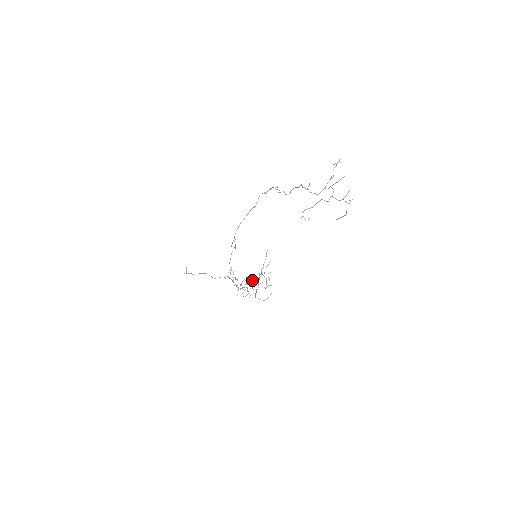
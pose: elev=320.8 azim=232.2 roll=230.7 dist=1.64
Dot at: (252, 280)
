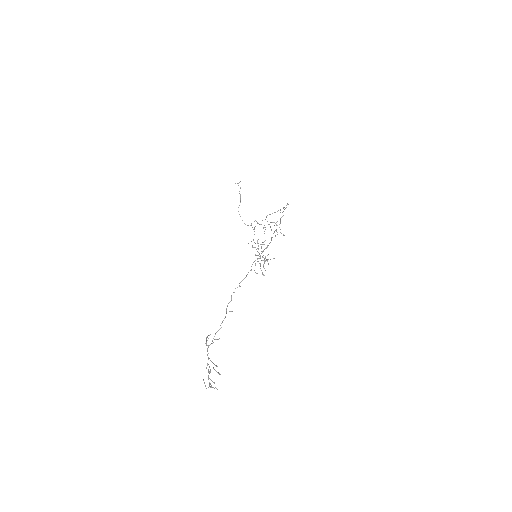
Dot at: (267, 247)
